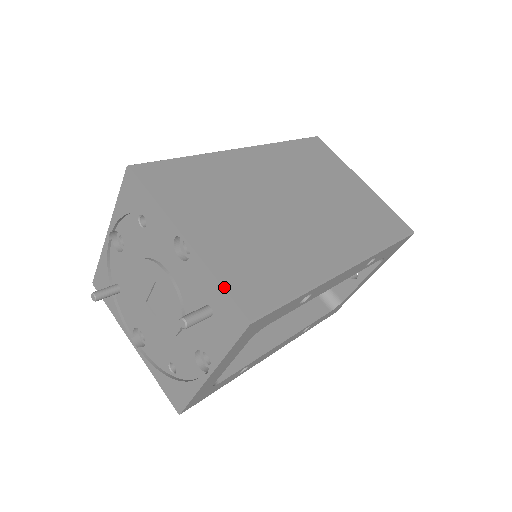
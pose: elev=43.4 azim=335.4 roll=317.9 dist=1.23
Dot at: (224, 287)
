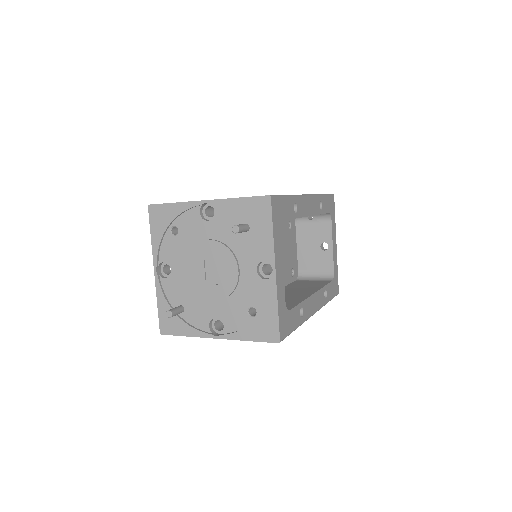
Dot at: (244, 197)
